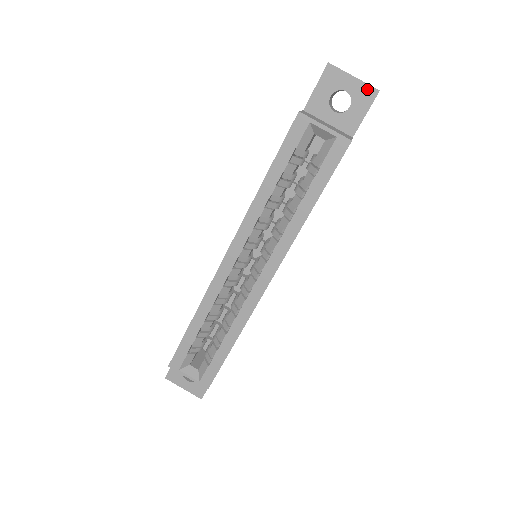
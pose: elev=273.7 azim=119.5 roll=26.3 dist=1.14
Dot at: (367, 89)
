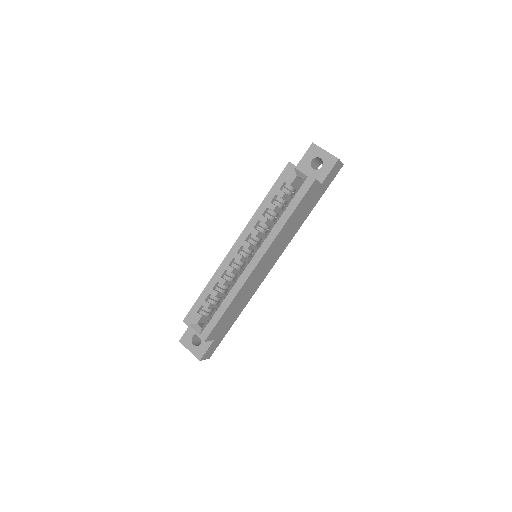
Dot at: (332, 158)
